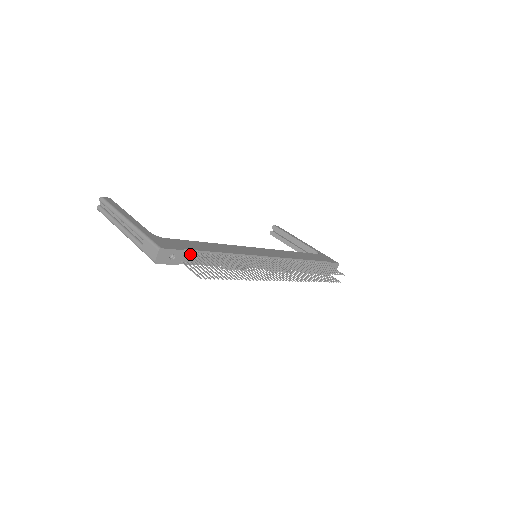
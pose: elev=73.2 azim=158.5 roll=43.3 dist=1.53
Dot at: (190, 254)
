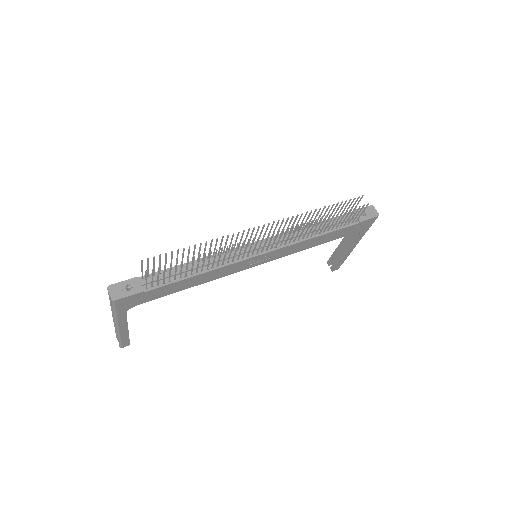
Dot at: (151, 279)
